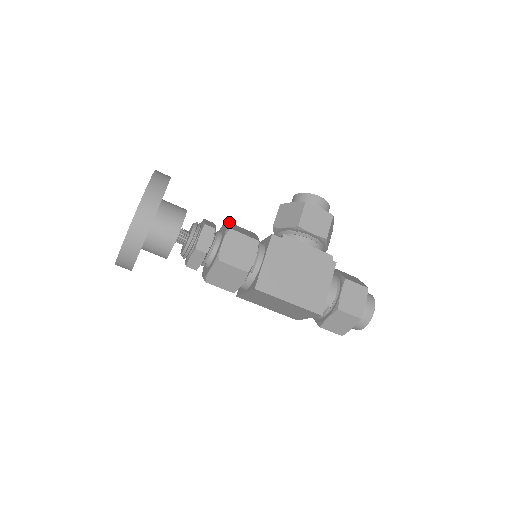
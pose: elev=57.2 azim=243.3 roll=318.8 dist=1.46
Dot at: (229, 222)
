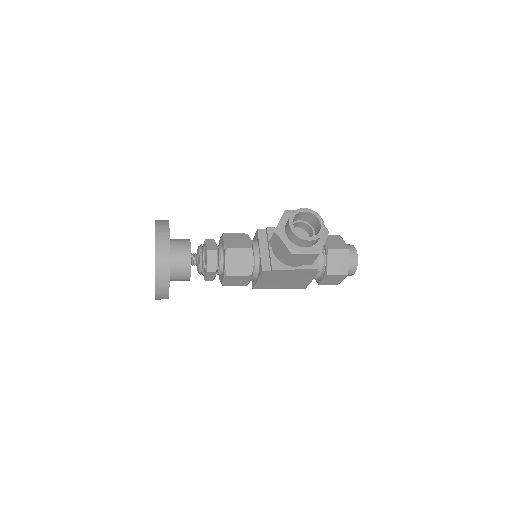
Dot at: (229, 249)
